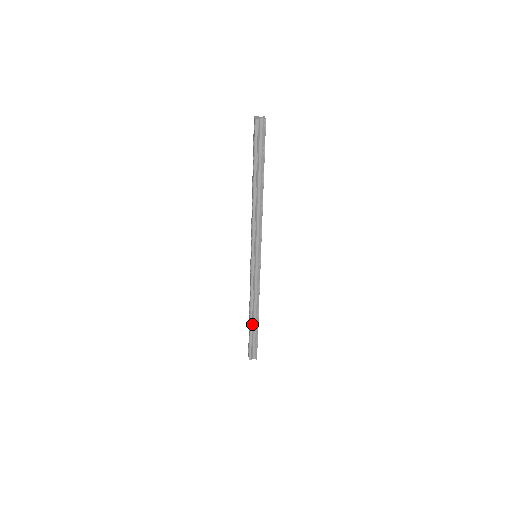
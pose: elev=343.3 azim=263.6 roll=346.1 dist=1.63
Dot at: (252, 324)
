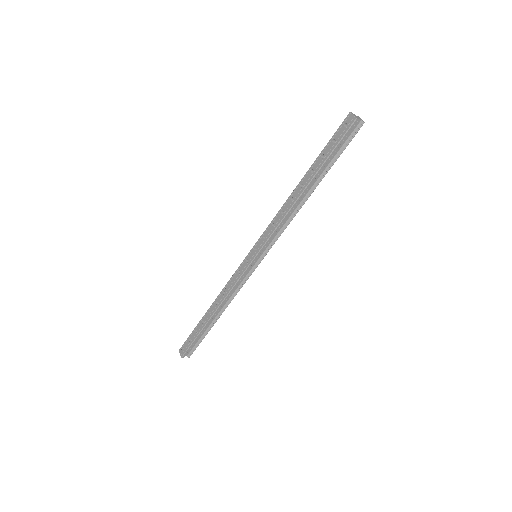
Dot at: (208, 323)
